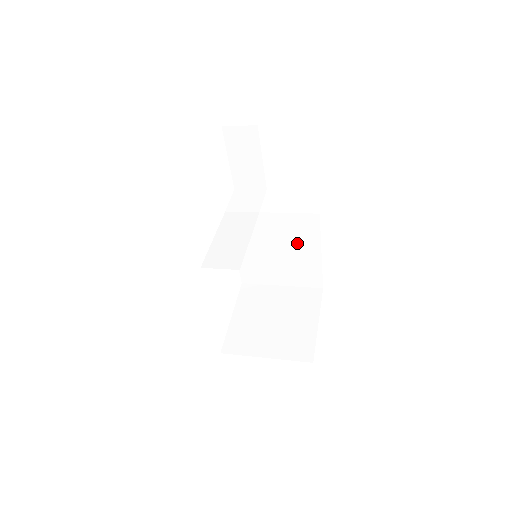
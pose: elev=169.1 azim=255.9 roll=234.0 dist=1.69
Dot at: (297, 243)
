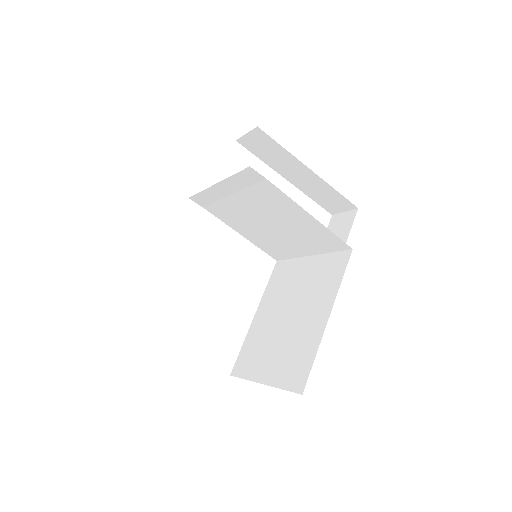
Dot at: (313, 300)
